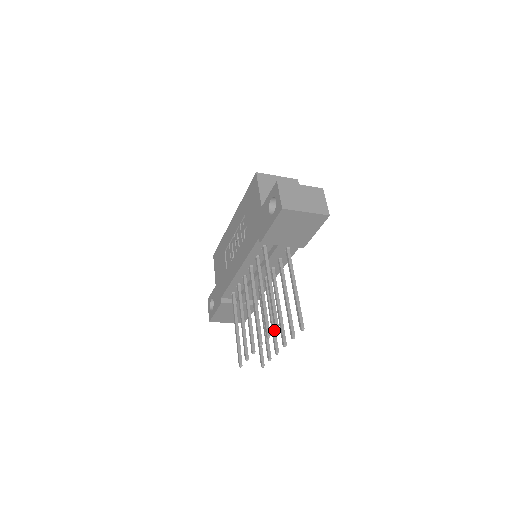
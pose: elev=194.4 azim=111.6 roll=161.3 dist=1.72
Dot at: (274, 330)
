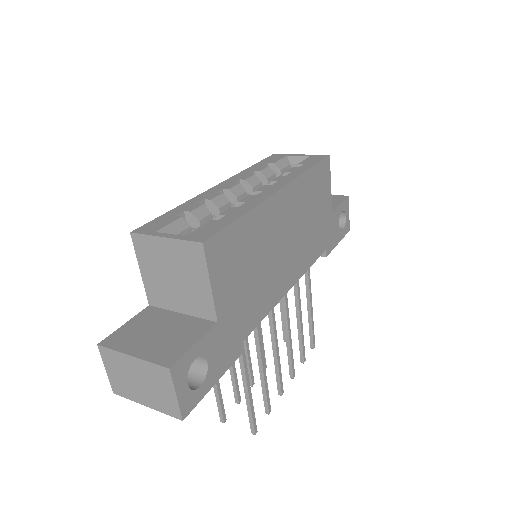
Dot at: (289, 353)
